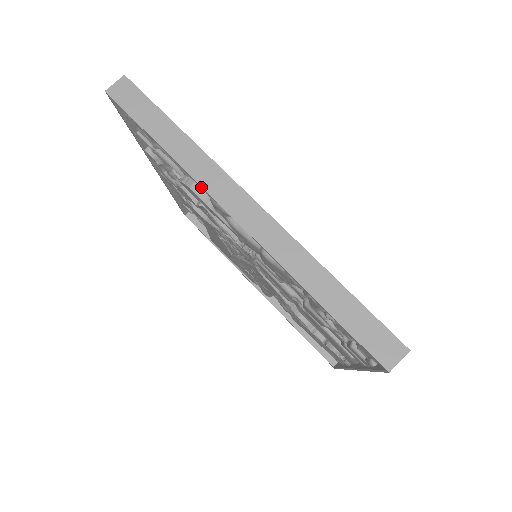
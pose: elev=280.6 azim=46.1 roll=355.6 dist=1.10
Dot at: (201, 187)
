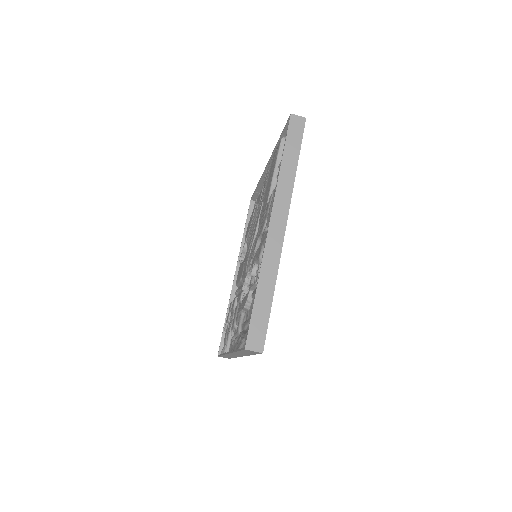
Dot at: (231, 352)
